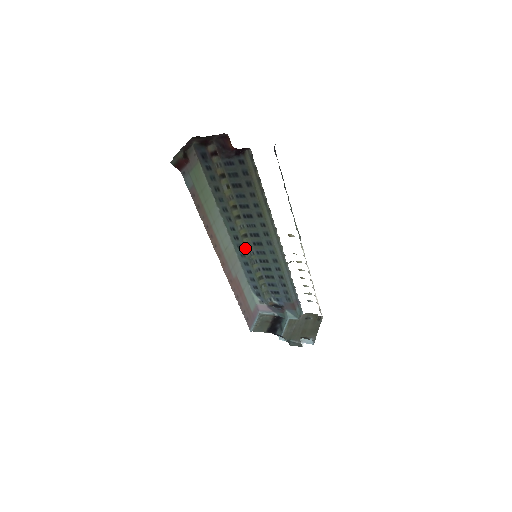
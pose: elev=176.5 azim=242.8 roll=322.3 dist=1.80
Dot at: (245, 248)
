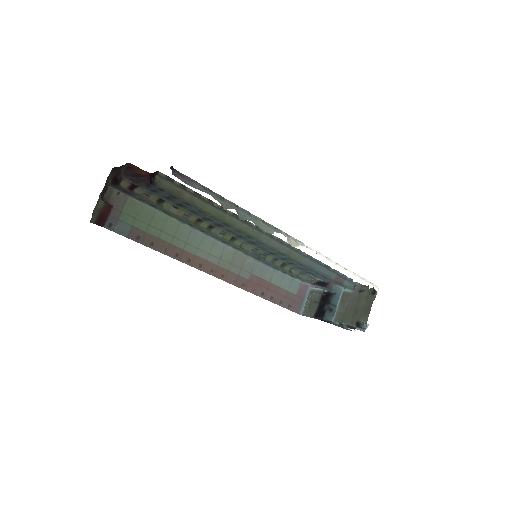
Dot at: (242, 249)
